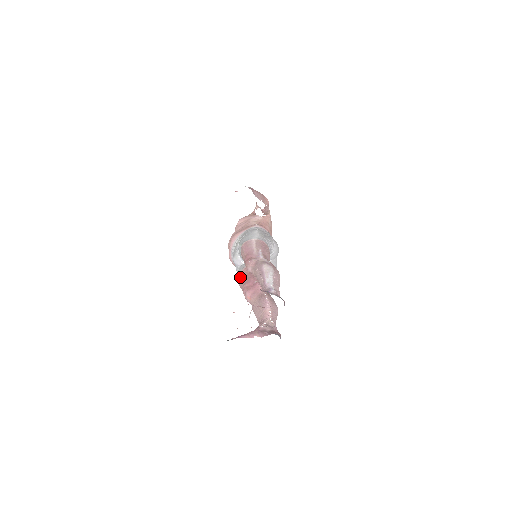
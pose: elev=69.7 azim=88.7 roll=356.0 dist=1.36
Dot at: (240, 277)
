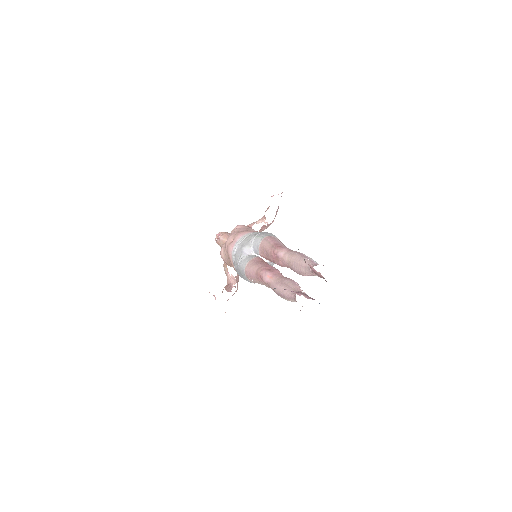
Dot at: (251, 262)
